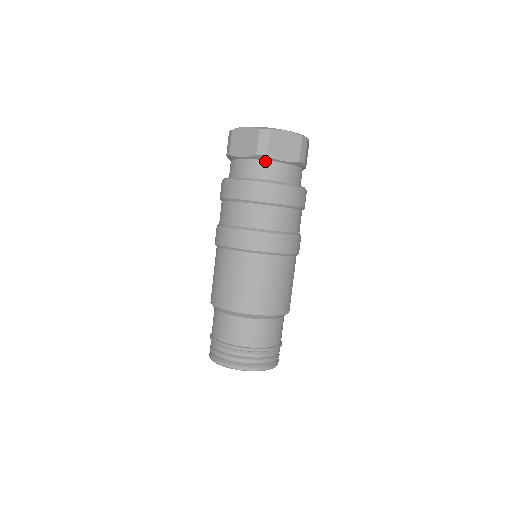
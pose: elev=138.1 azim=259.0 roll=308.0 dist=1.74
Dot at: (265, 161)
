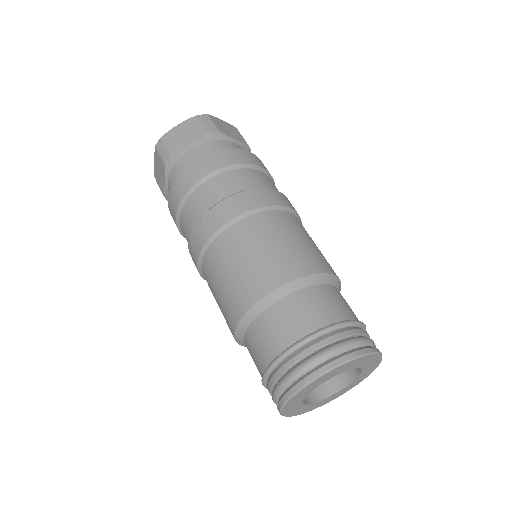
Dot at: (218, 141)
